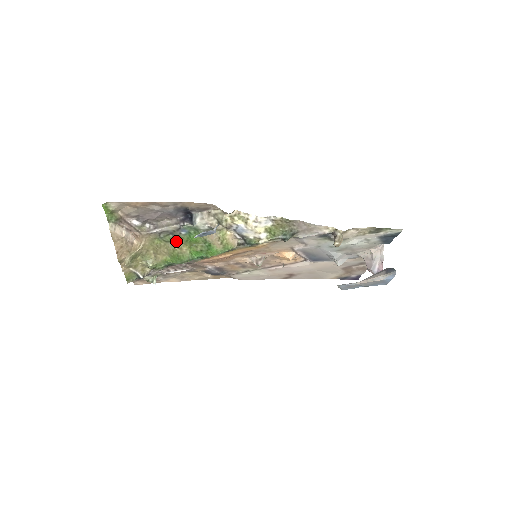
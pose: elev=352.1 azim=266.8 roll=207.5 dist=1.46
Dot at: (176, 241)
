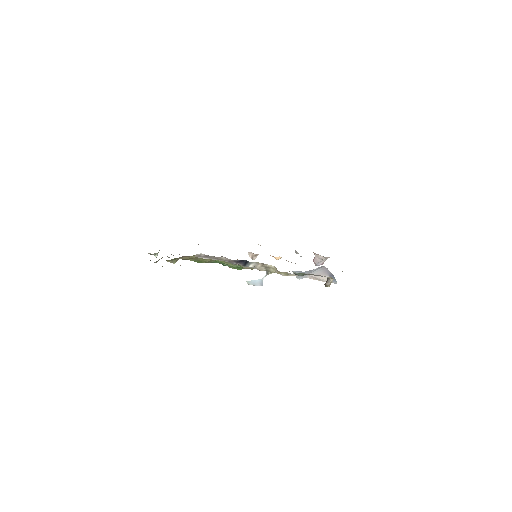
Dot at: occluded
